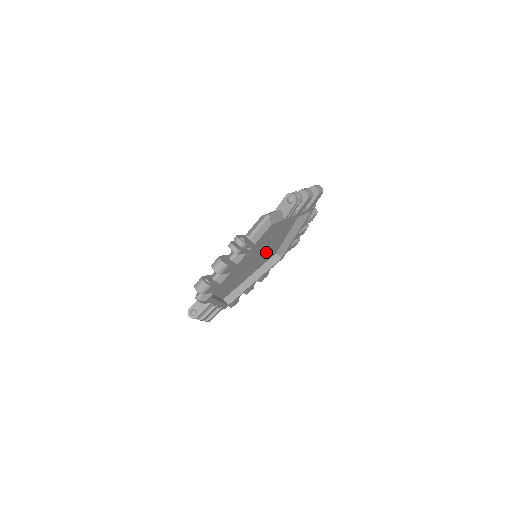
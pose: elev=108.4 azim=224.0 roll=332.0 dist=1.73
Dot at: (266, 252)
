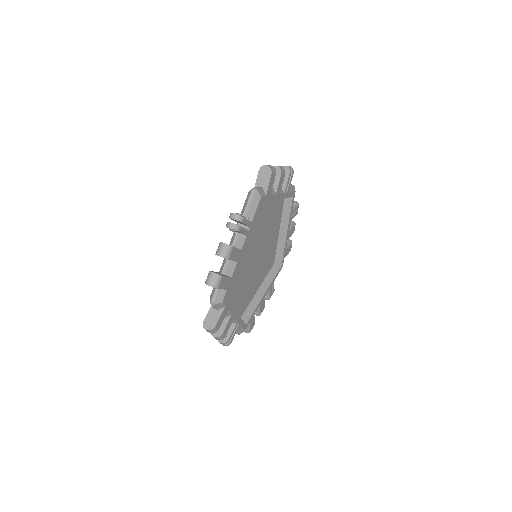
Dot at: (248, 284)
